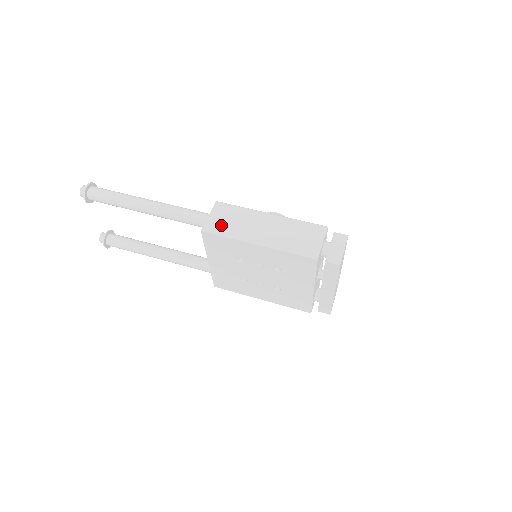
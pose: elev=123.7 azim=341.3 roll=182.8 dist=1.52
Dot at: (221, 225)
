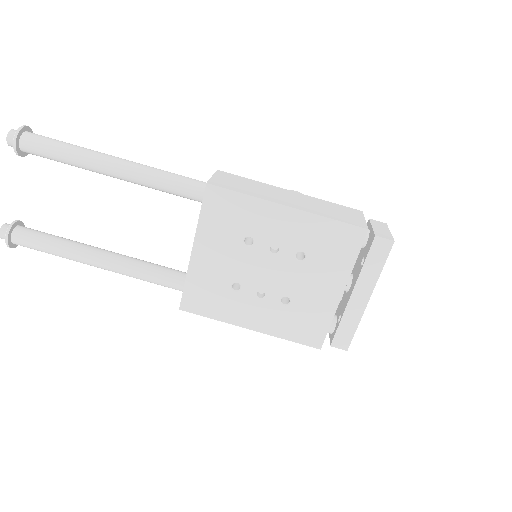
Dot at: (232, 184)
